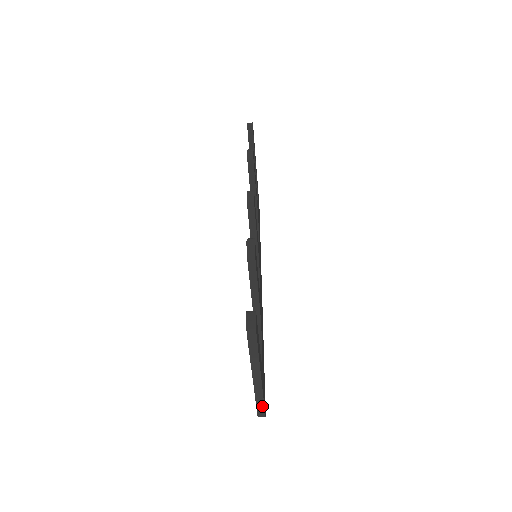
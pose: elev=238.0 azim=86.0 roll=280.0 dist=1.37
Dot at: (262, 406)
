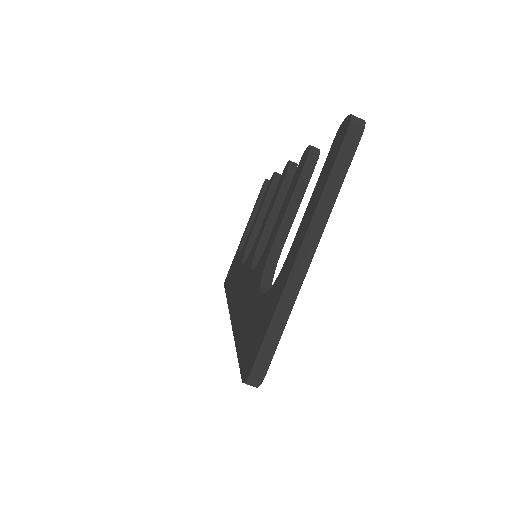
Dot at: (275, 340)
